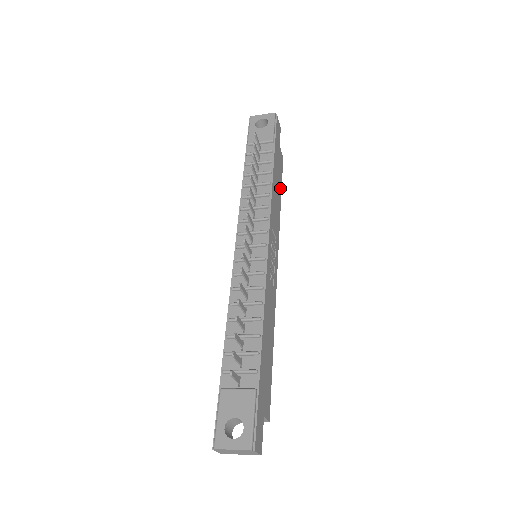
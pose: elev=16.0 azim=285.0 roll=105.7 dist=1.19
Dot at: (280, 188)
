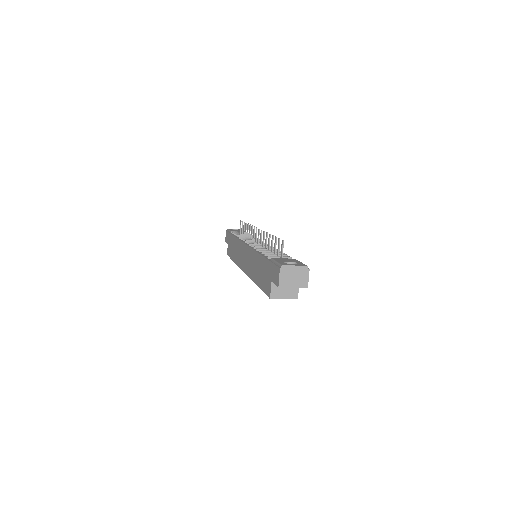
Dot at: occluded
